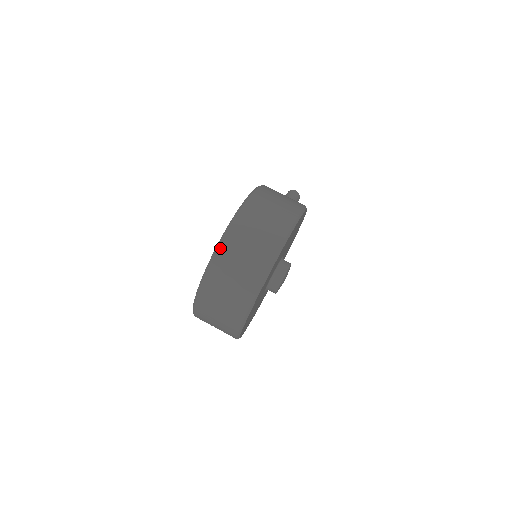
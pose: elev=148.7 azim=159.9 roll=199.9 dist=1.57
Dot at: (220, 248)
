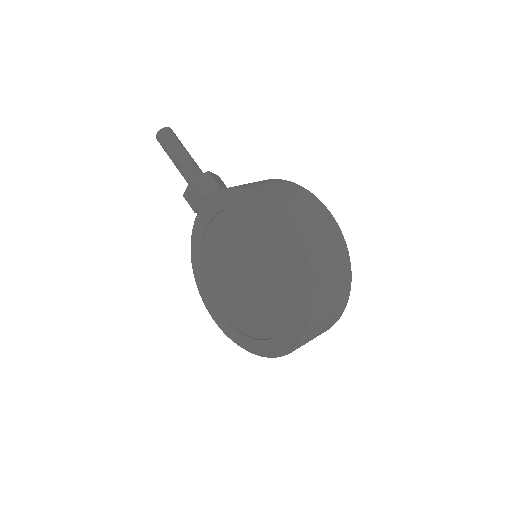
Dot at: (317, 307)
